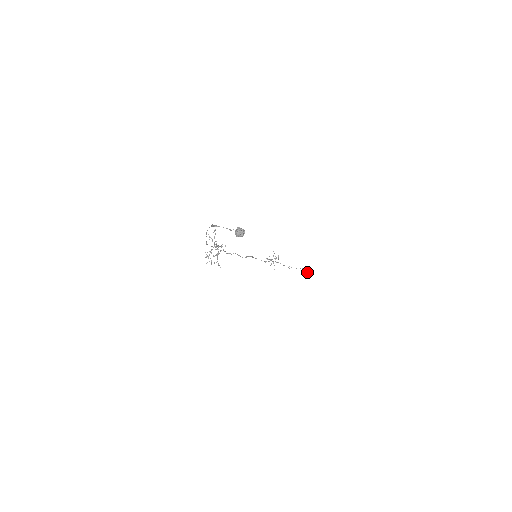
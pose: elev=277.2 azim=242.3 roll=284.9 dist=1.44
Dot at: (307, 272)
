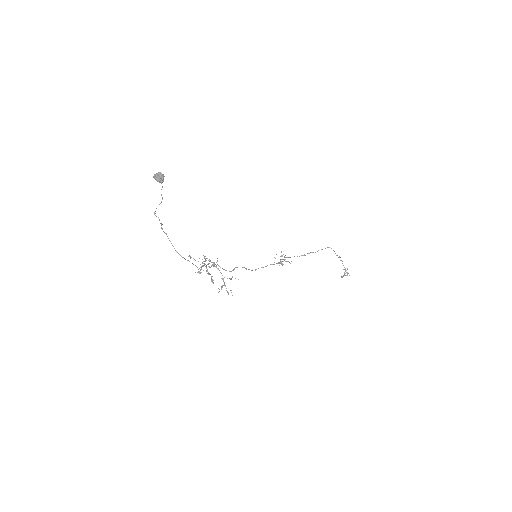
Dot at: (347, 274)
